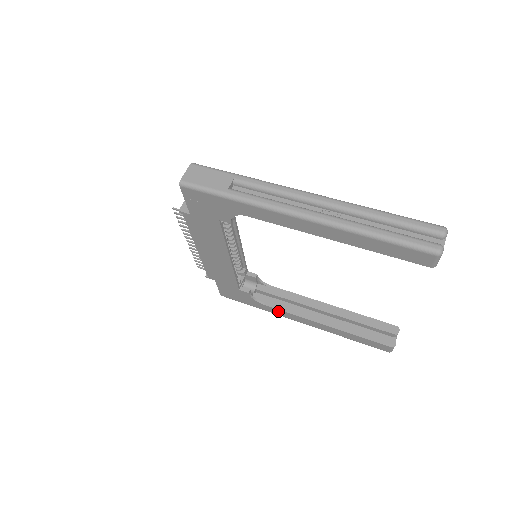
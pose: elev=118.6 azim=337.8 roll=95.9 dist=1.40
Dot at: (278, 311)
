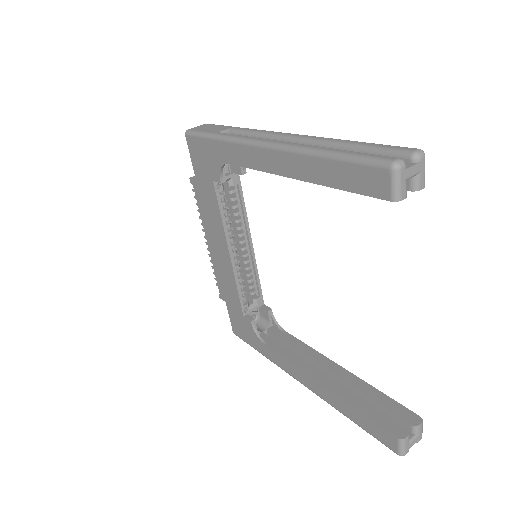
Dot at: (278, 357)
